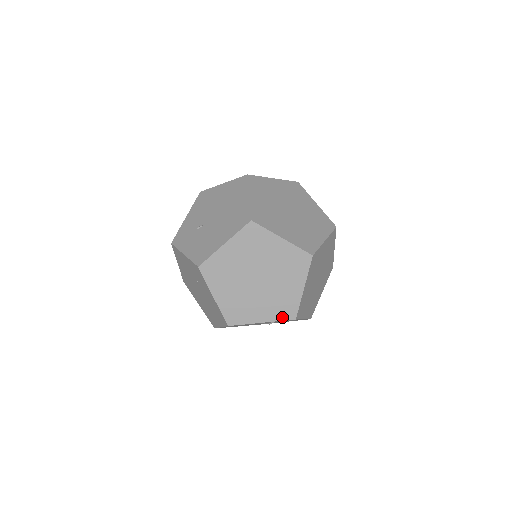
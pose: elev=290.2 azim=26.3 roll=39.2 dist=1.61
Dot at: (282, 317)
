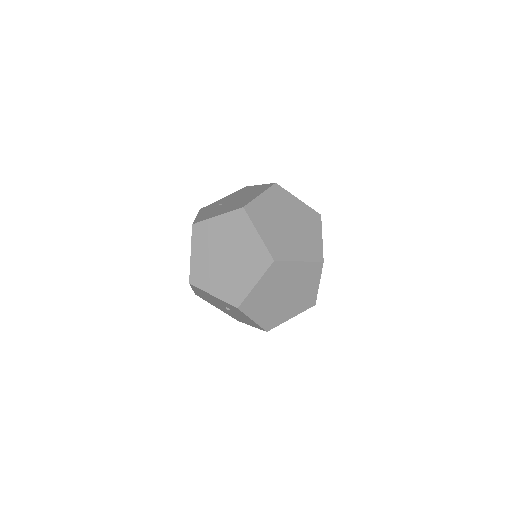
Dot at: (229, 300)
